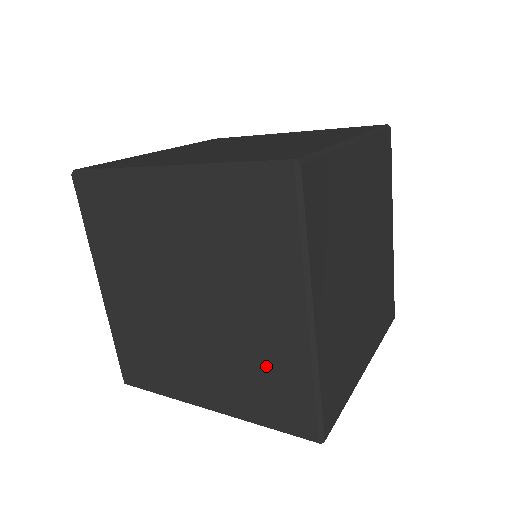
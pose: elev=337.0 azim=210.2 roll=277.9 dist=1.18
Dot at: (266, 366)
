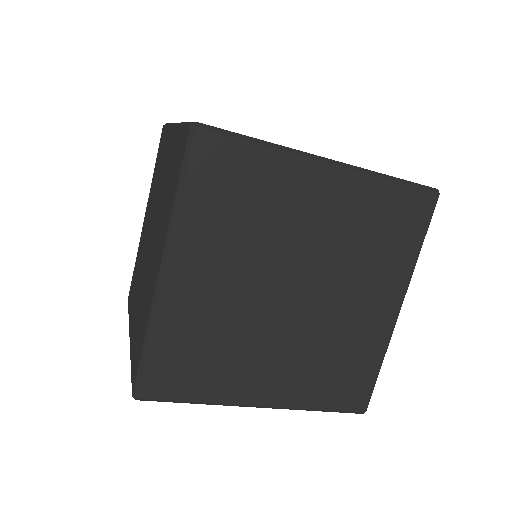
Dot at: (144, 307)
